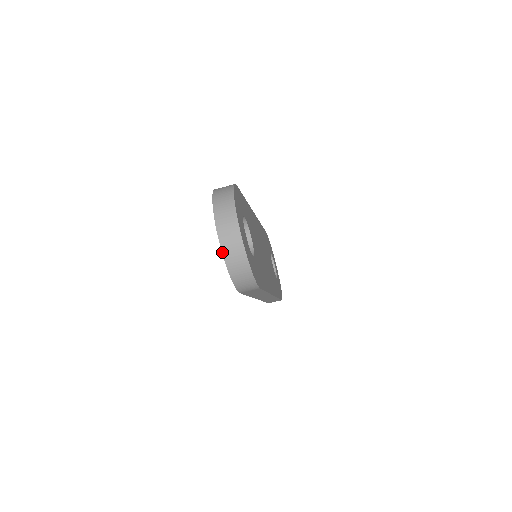
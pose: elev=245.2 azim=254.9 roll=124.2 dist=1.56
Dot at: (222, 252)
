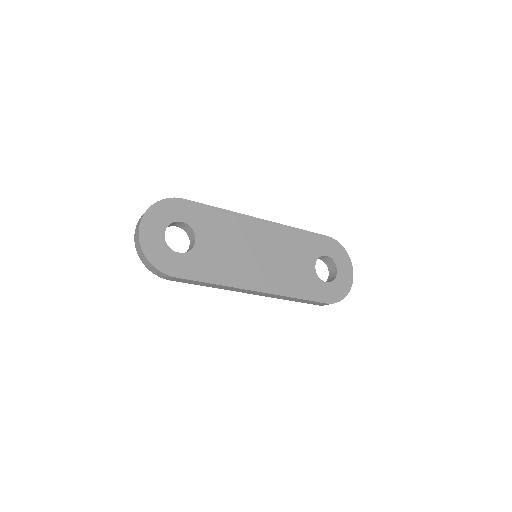
Dot at: (136, 248)
